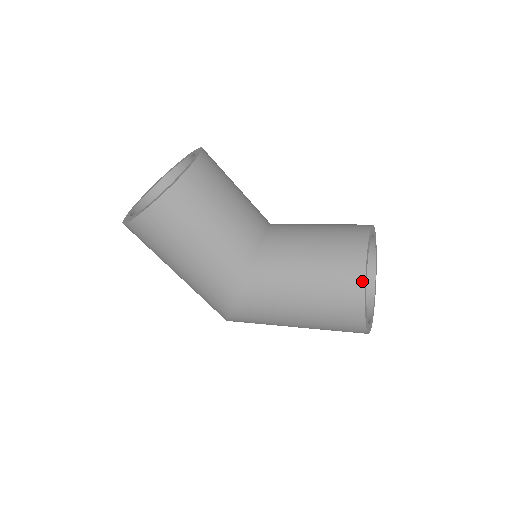
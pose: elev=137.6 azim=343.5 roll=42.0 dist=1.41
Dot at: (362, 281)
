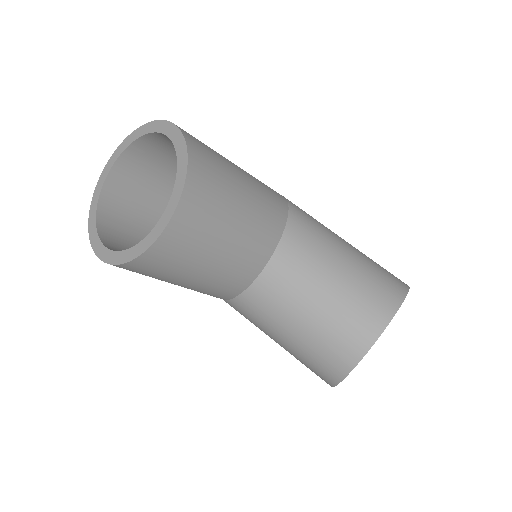
Dot at: (335, 382)
